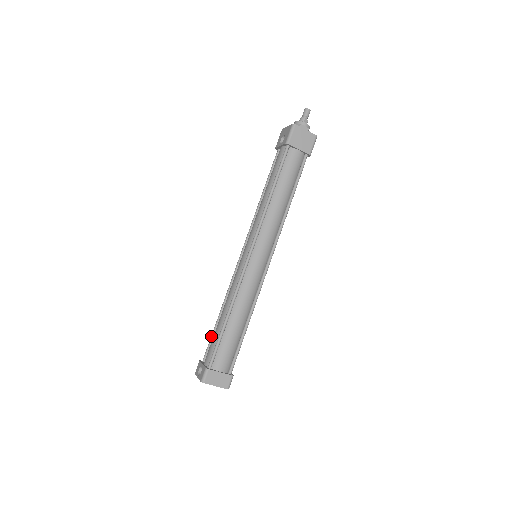
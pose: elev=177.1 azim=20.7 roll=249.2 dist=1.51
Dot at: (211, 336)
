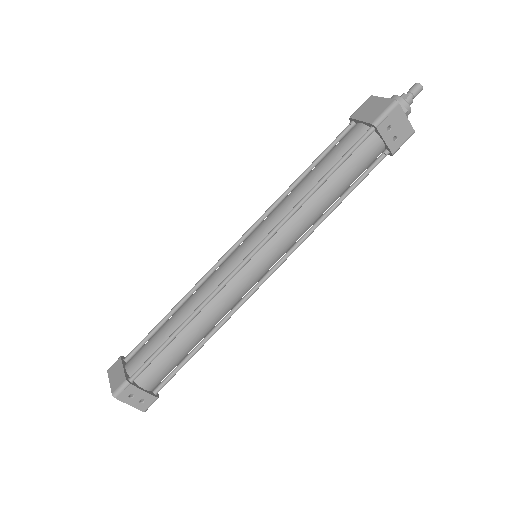
Dot at: occluded
